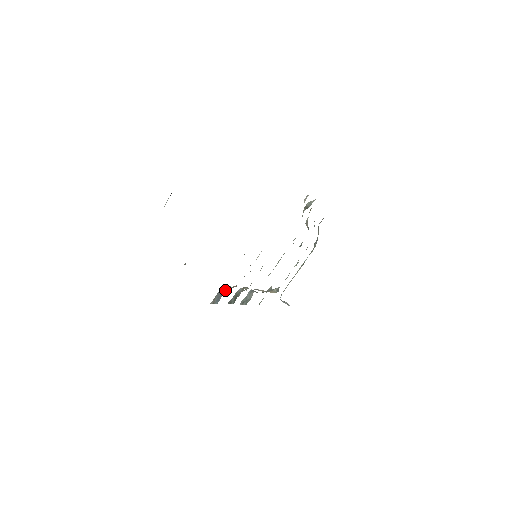
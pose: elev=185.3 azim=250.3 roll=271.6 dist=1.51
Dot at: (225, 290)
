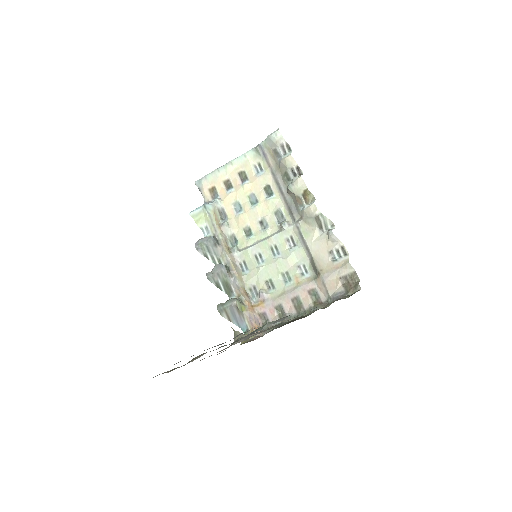
Dot at: (241, 310)
